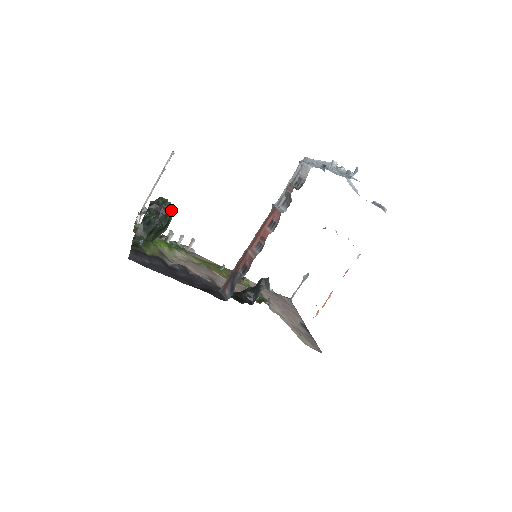
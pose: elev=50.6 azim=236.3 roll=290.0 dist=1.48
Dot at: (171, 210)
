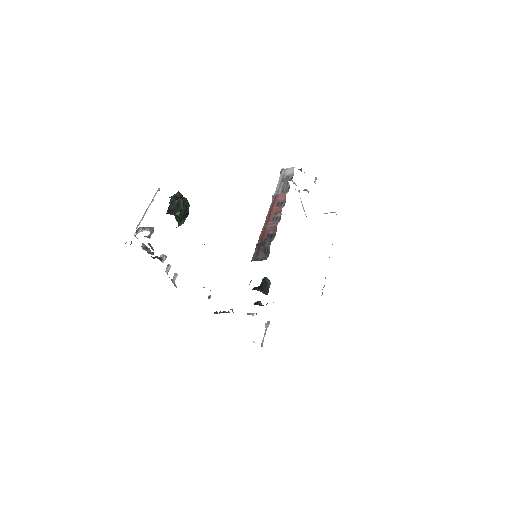
Dot at: (188, 204)
